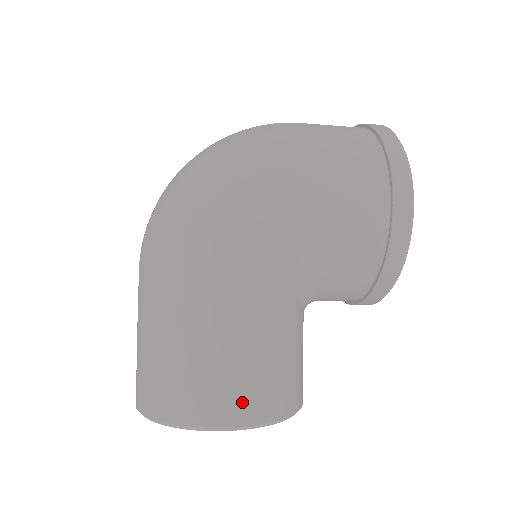
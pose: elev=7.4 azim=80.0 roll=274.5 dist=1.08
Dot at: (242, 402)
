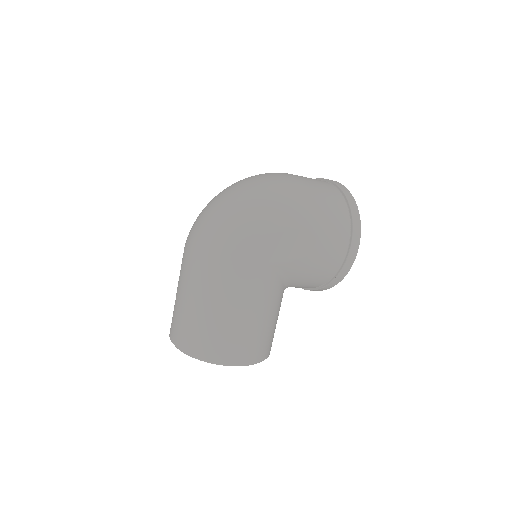
Dot at: (254, 352)
